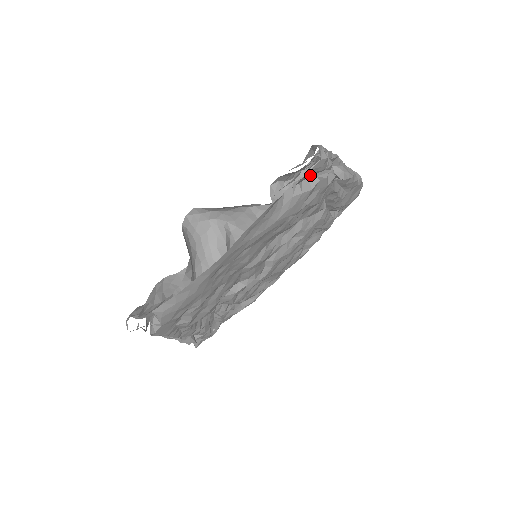
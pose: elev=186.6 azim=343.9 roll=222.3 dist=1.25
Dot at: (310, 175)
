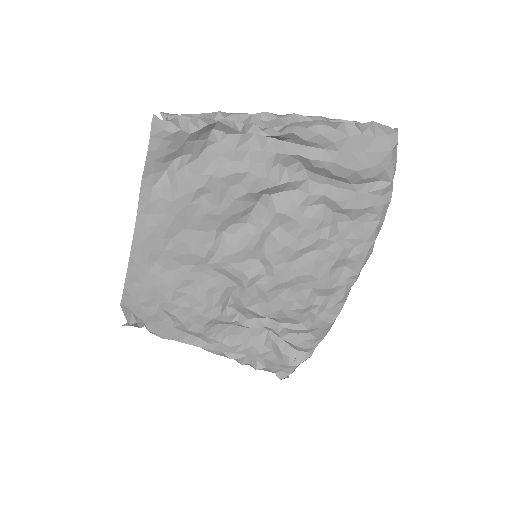
Dot at: (167, 144)
